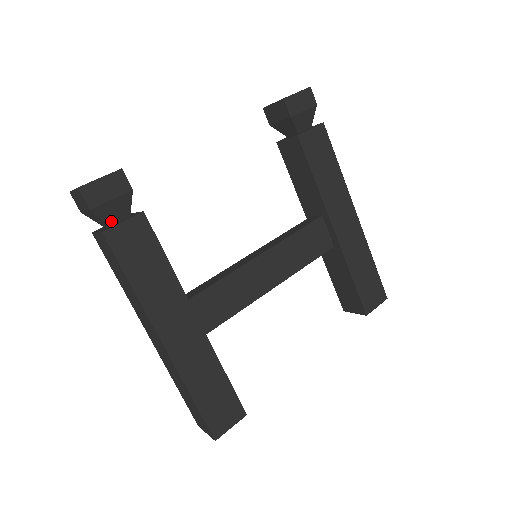
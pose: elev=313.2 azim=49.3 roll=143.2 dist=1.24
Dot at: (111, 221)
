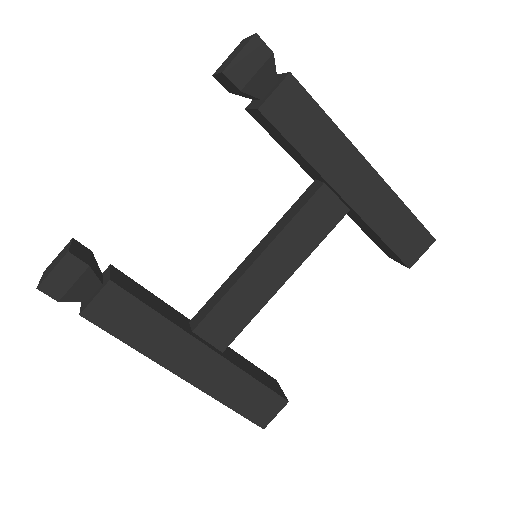
Dot at: (86, 297)
